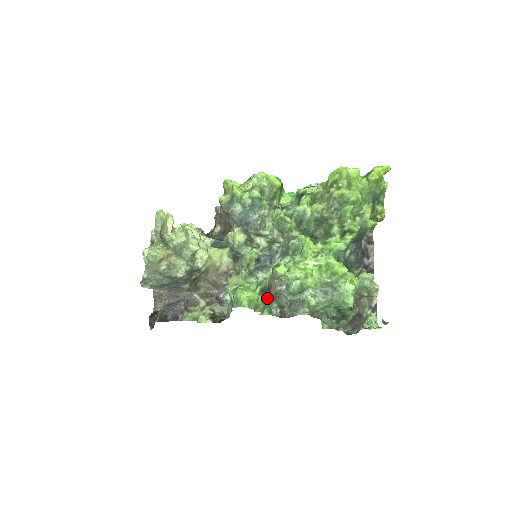
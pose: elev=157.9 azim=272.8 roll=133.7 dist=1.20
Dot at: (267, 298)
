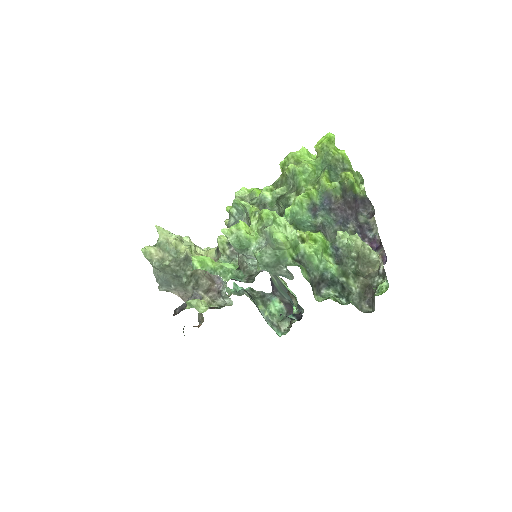
Dot at: (237, 270)
